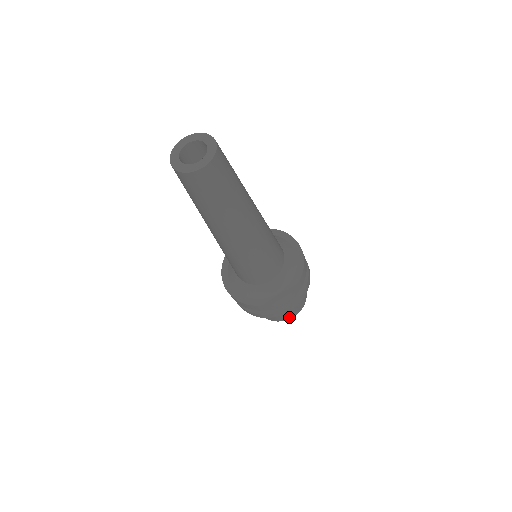
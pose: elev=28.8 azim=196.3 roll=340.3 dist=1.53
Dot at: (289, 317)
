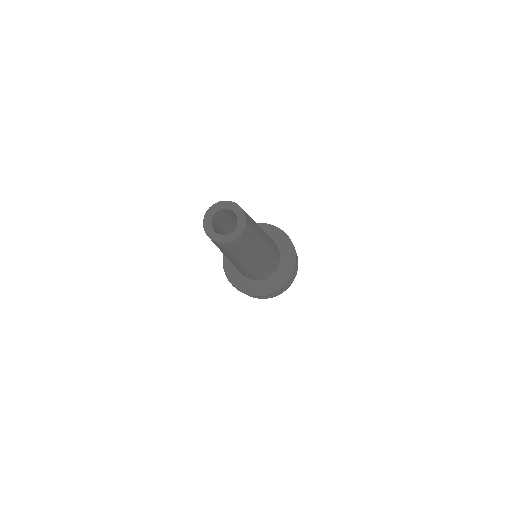
Dot at: occluded
